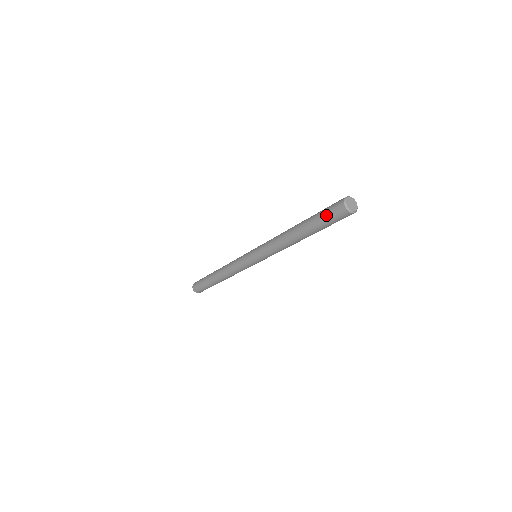
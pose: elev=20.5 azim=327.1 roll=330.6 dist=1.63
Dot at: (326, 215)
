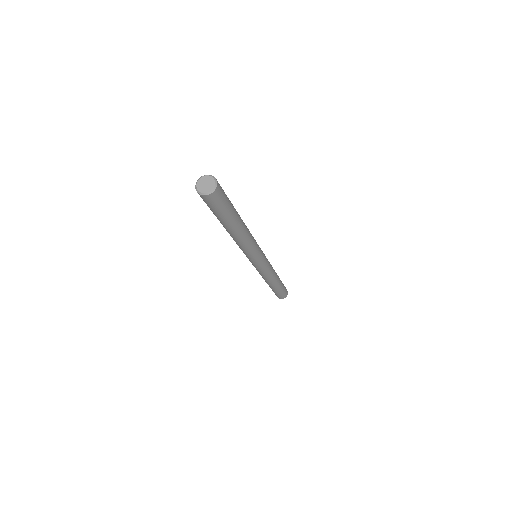
Dot at: (211, 209)
